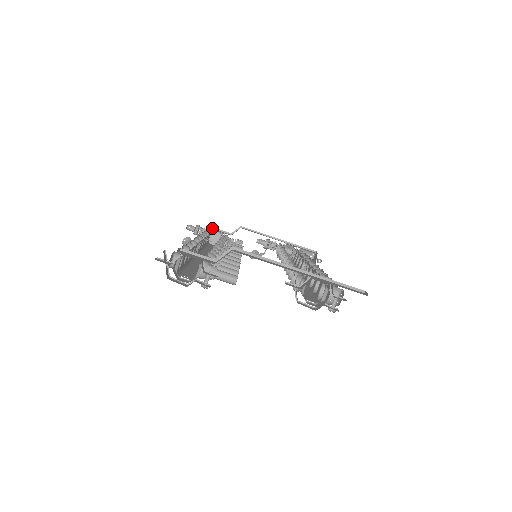
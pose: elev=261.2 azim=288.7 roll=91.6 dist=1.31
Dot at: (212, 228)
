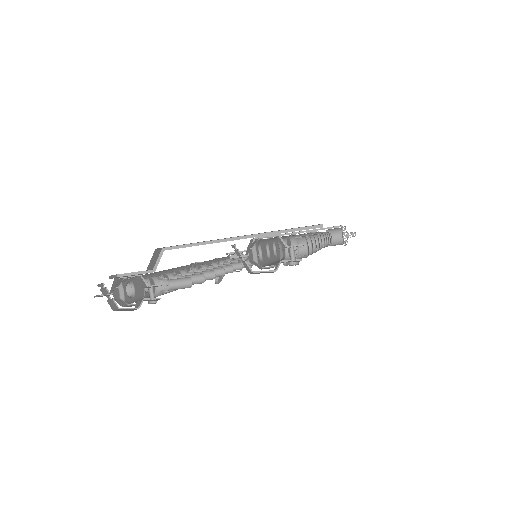
Dot at: (229, 254)
